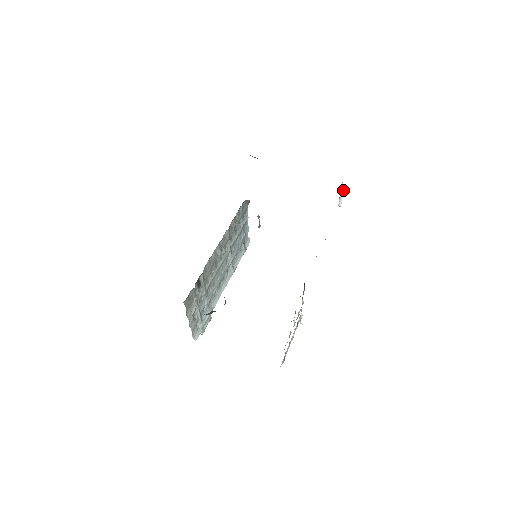
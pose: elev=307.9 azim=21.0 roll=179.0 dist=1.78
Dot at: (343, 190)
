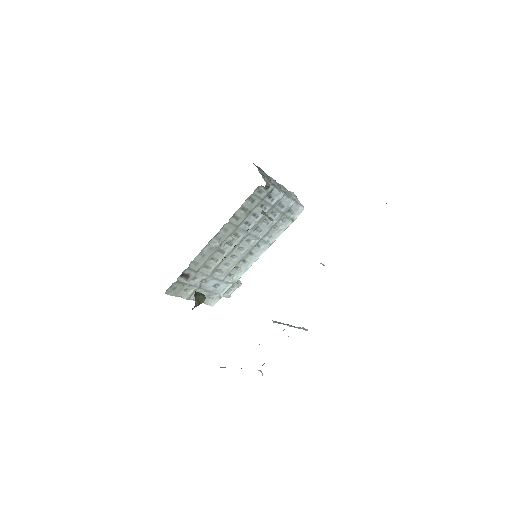
Dot at: occluded
